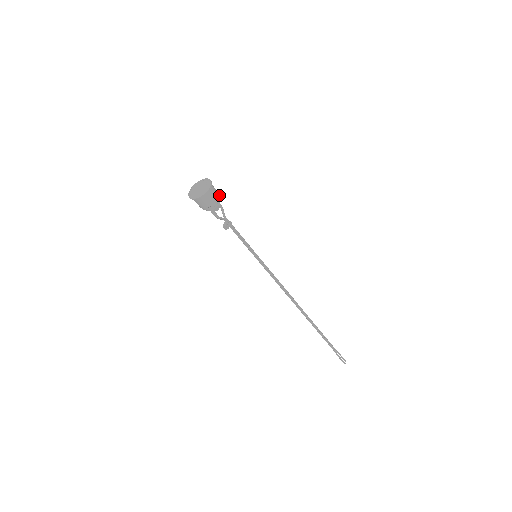
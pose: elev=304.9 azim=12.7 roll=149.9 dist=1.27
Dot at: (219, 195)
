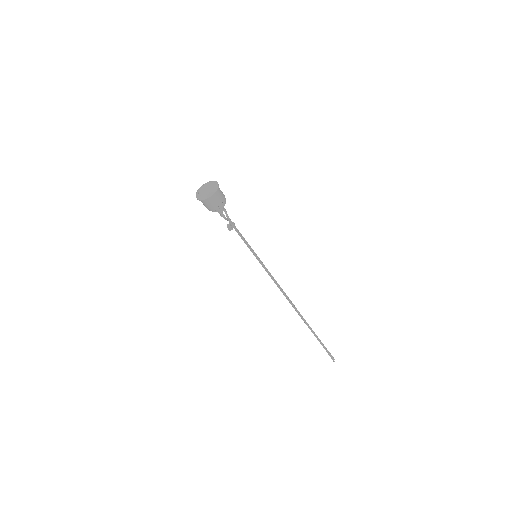
Dot at: (224, 196)
